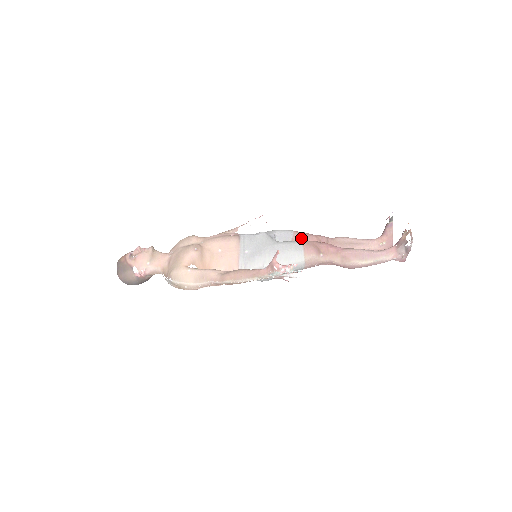
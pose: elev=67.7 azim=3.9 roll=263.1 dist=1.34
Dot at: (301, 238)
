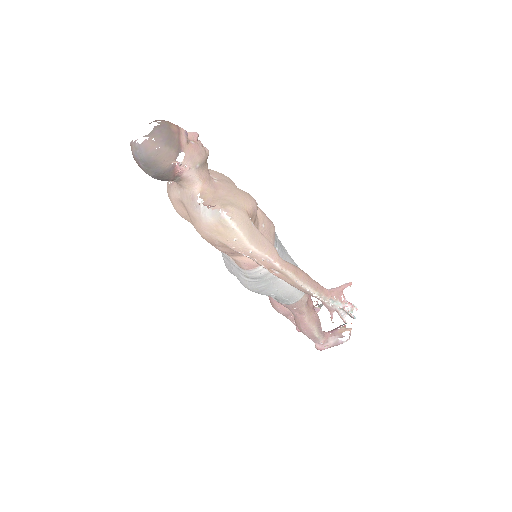
Dot at: occluded
